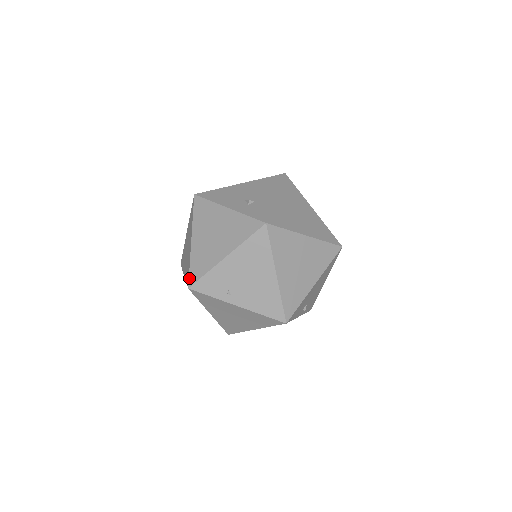
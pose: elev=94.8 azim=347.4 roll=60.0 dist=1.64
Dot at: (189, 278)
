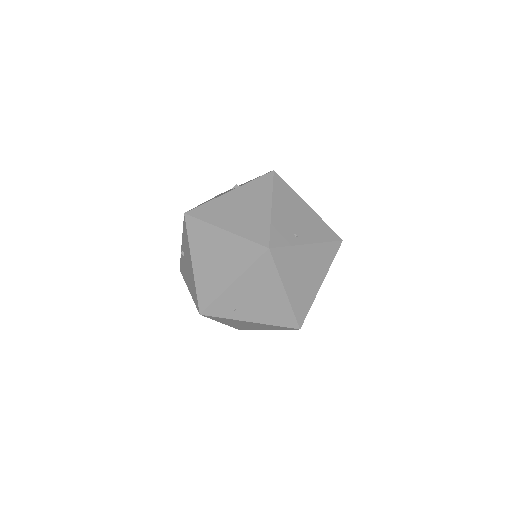
Dot at: (260, 244)
